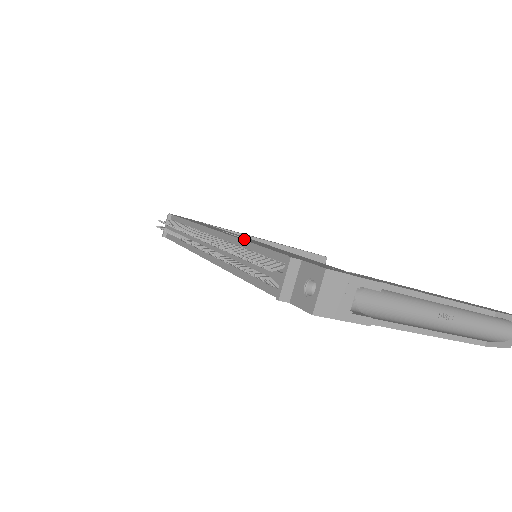
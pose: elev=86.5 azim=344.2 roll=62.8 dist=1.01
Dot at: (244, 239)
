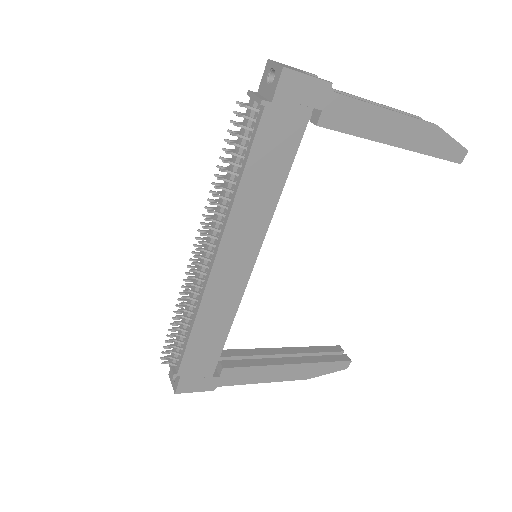
Dot at: occluded
